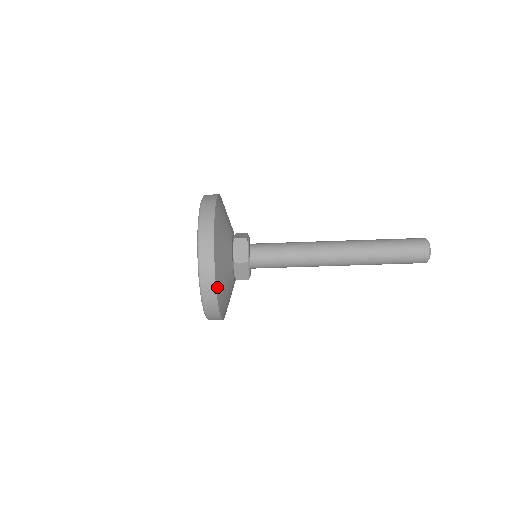
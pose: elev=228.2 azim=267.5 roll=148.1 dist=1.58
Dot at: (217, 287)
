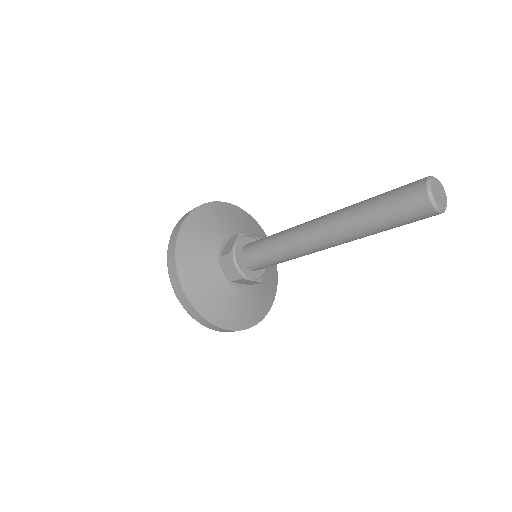
Dot at: (217, 323)
